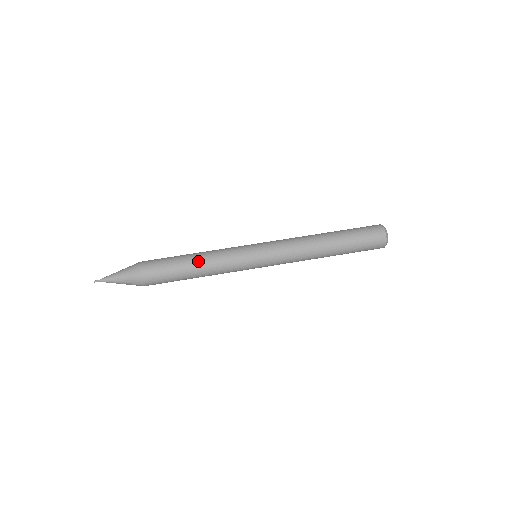
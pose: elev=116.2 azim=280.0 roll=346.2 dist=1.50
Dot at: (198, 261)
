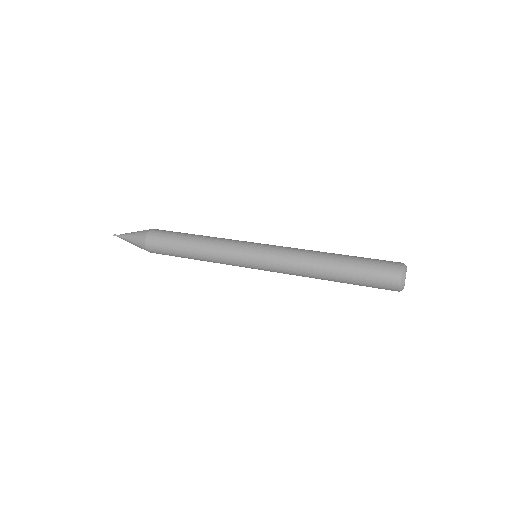
Dot at: occluded
